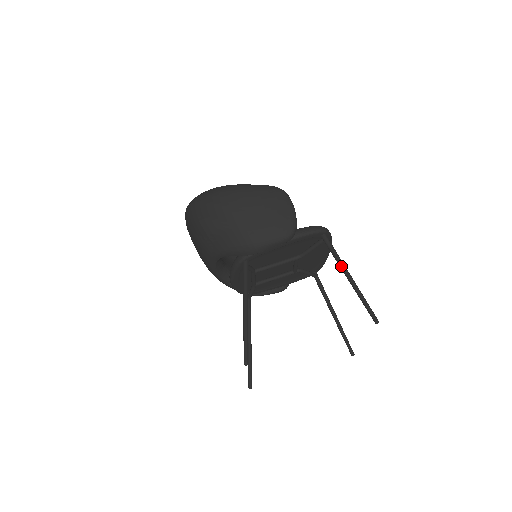
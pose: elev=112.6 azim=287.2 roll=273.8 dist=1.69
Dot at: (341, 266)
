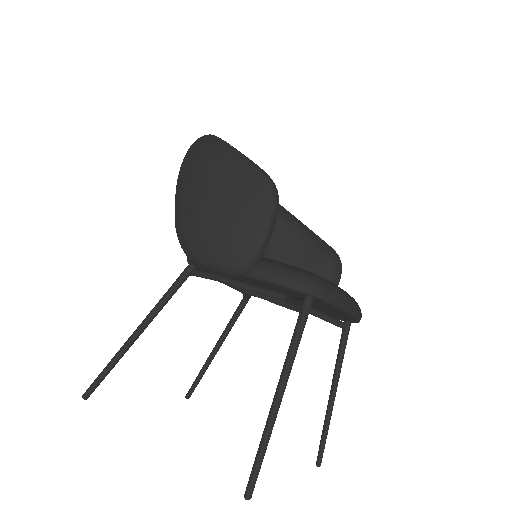
Dot at: (283, 367)
